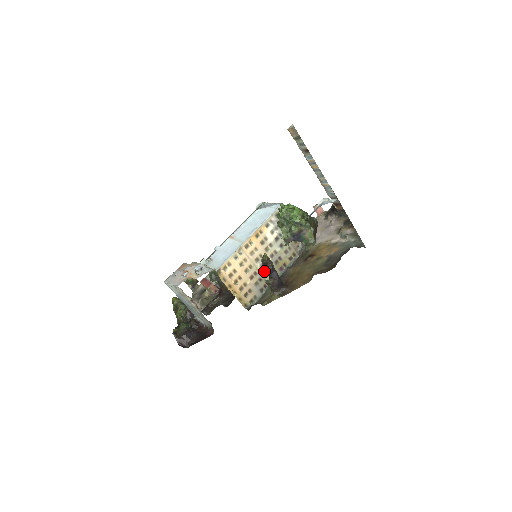
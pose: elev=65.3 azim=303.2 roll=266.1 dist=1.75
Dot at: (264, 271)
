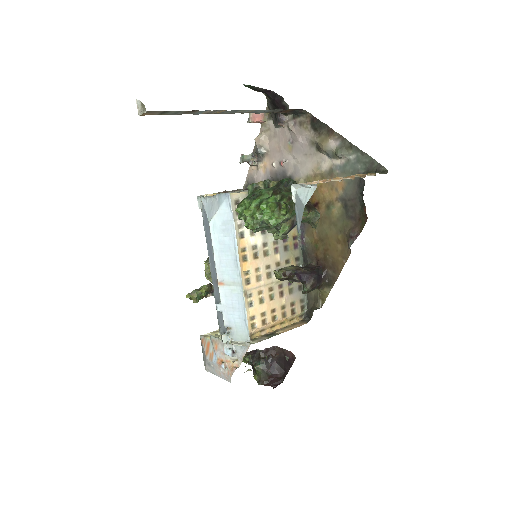
Dot at: occluded
